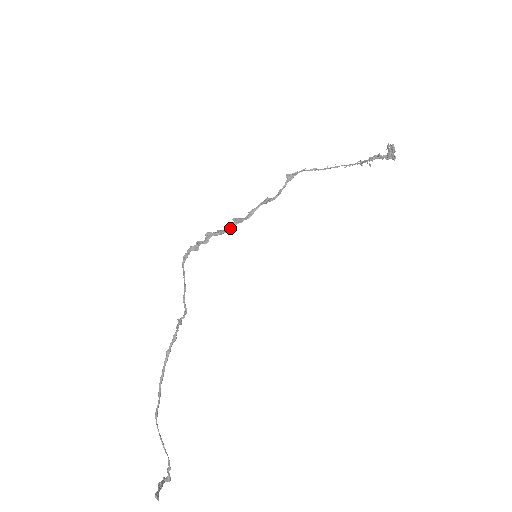
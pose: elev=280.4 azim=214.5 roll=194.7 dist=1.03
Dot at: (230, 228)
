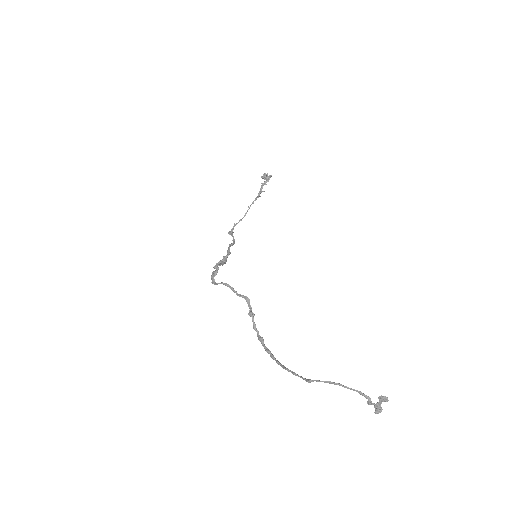
Dot at: (225, 263)
